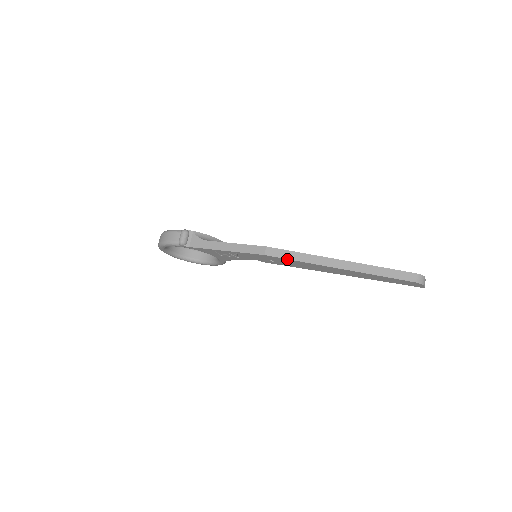
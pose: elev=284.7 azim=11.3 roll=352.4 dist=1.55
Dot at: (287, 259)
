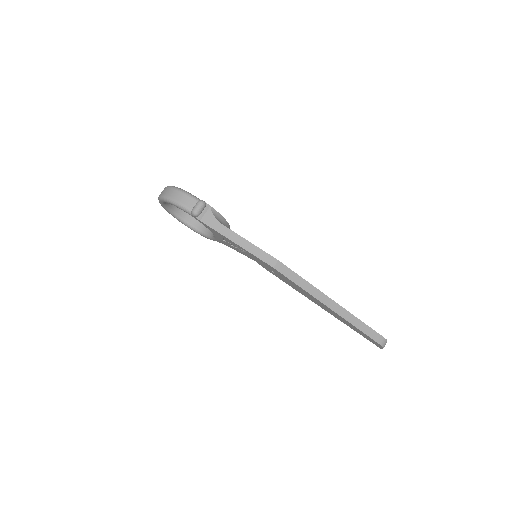
Dot at: (291, 280)
